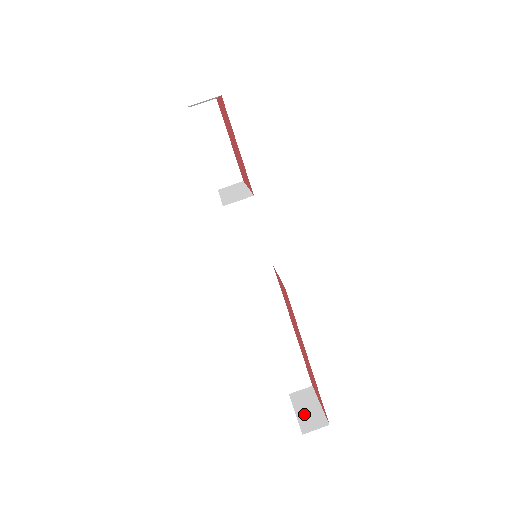
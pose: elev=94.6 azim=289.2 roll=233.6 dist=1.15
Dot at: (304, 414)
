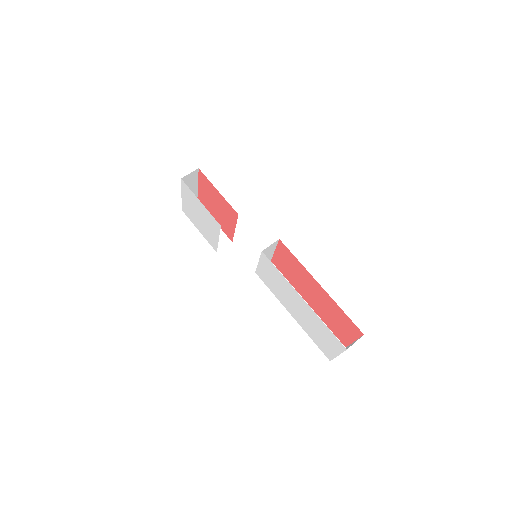
Dot at: occluded
